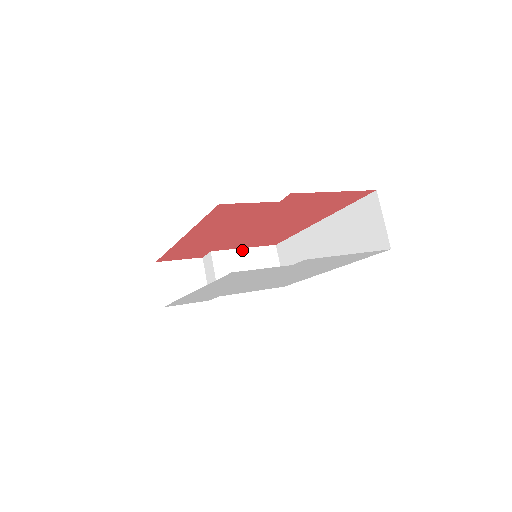
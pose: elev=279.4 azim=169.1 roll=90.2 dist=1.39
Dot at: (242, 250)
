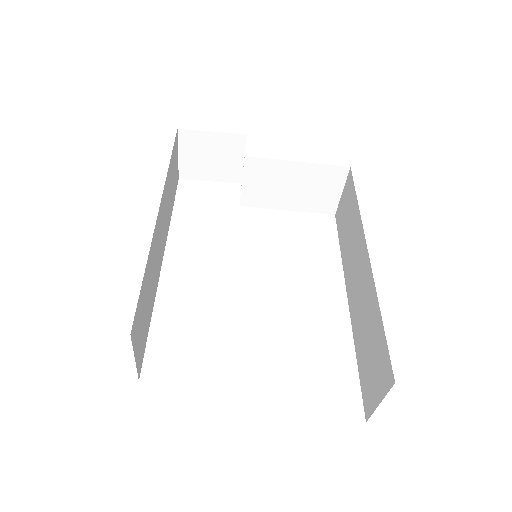
Dot at: (293, 163)
